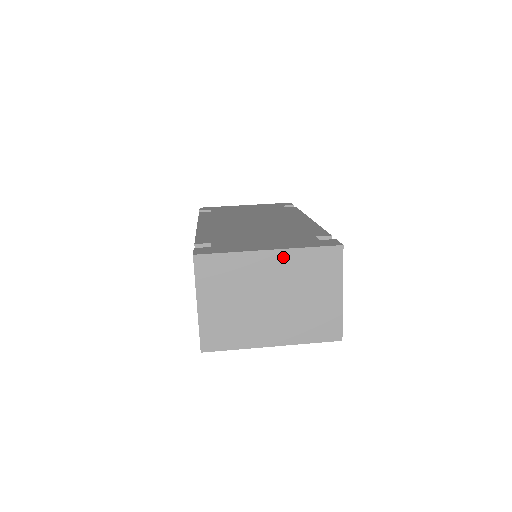
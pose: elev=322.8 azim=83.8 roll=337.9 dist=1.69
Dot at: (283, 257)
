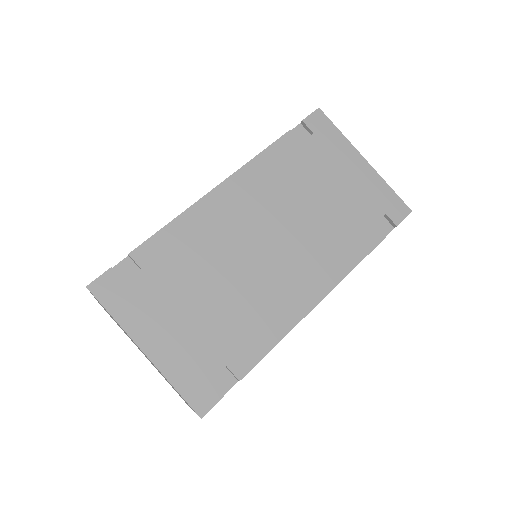
Dot at: occluded
